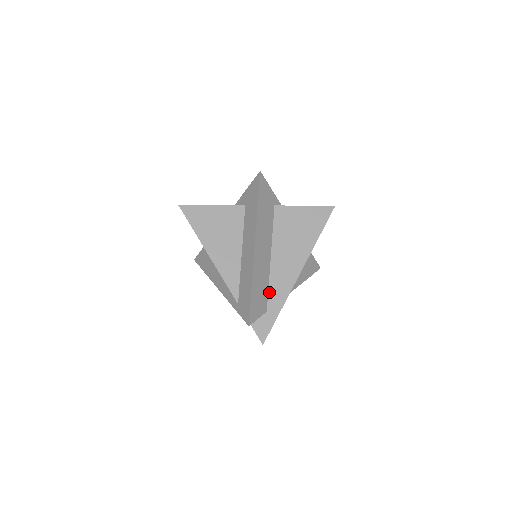
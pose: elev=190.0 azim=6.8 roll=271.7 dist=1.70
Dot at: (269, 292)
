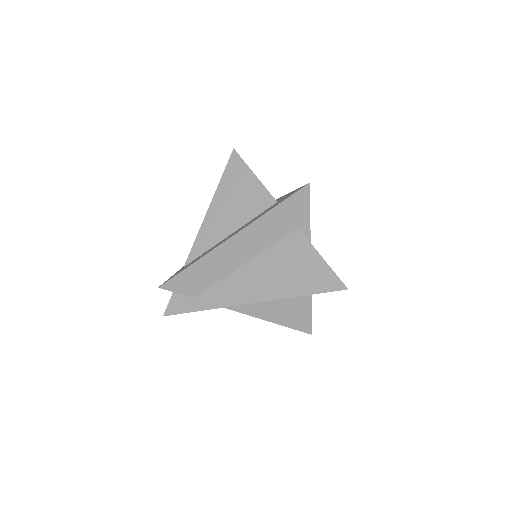
Dot at: (212, 287)
